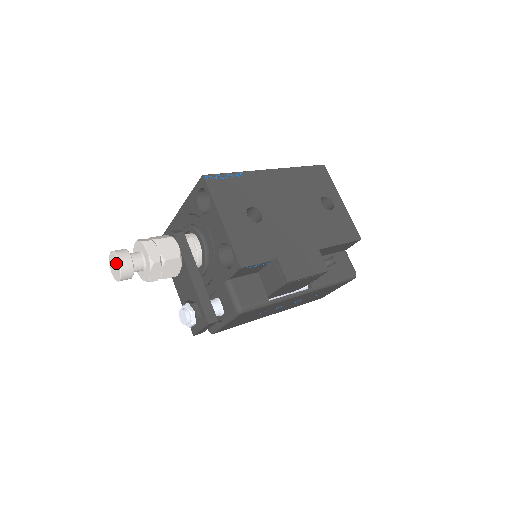
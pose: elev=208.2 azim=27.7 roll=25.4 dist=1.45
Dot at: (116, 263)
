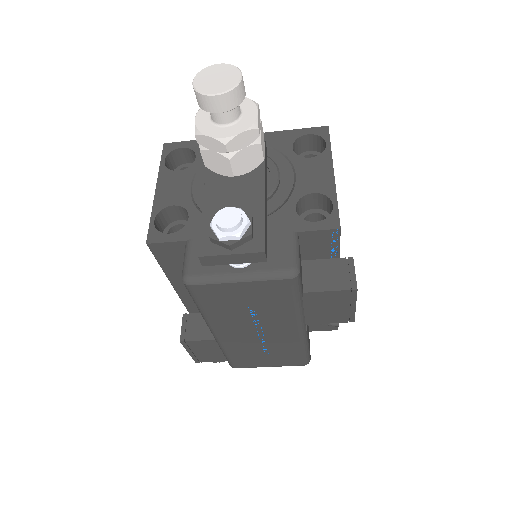
Dot at: (230, 76)
